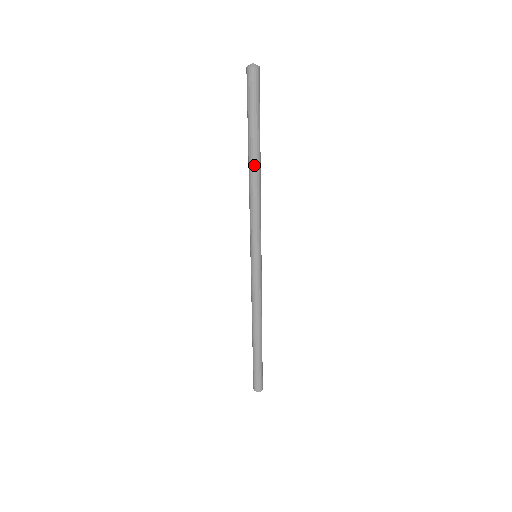
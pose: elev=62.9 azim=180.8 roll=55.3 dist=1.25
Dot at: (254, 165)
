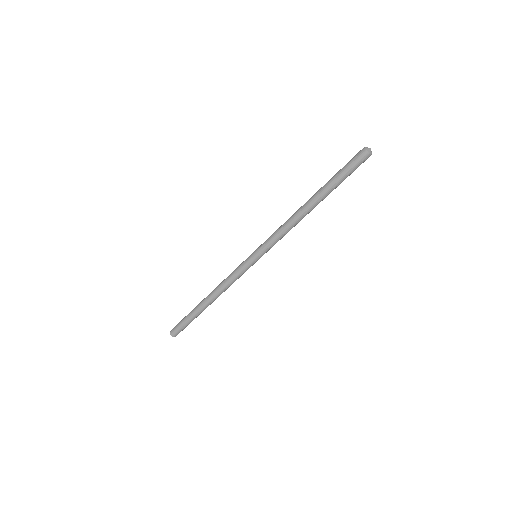
Dot at: (310, 204)
